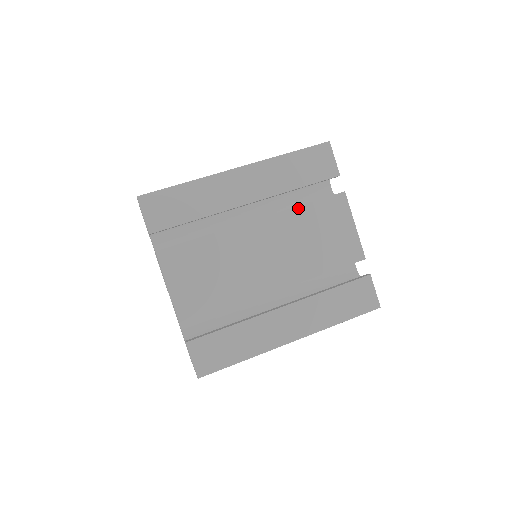
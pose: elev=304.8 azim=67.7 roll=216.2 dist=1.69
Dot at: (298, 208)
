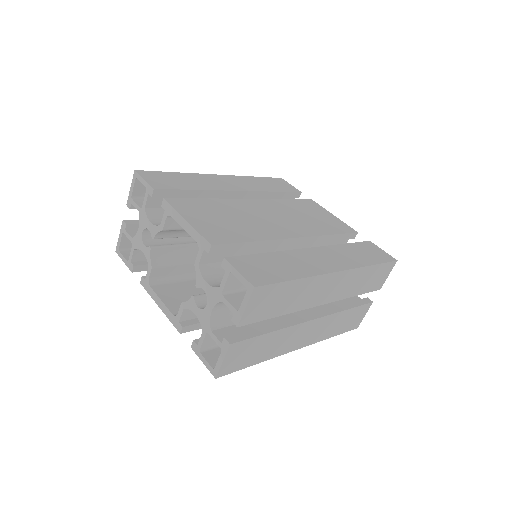
Dot at: (281, 200)
